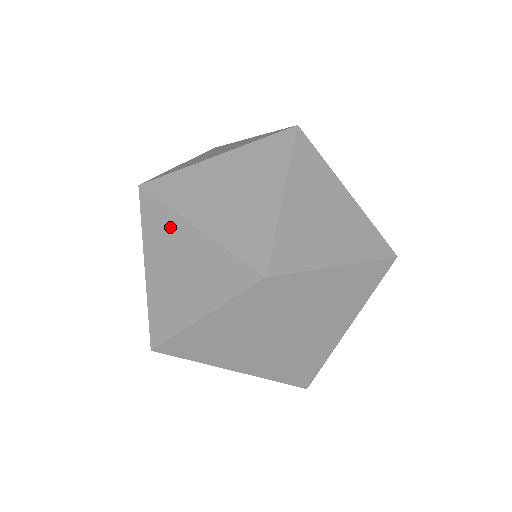
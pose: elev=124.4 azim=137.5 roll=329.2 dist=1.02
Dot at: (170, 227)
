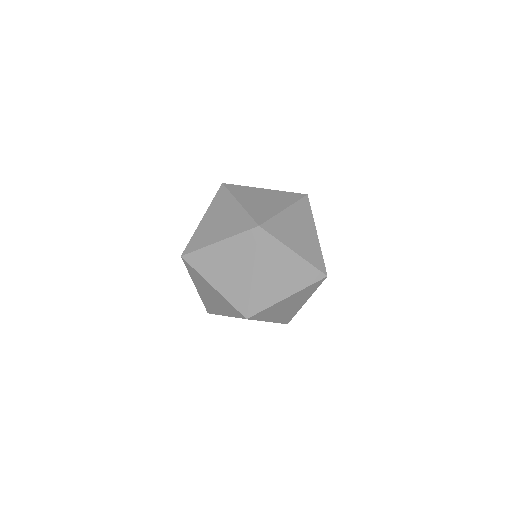
Dot at: (227, 201)
